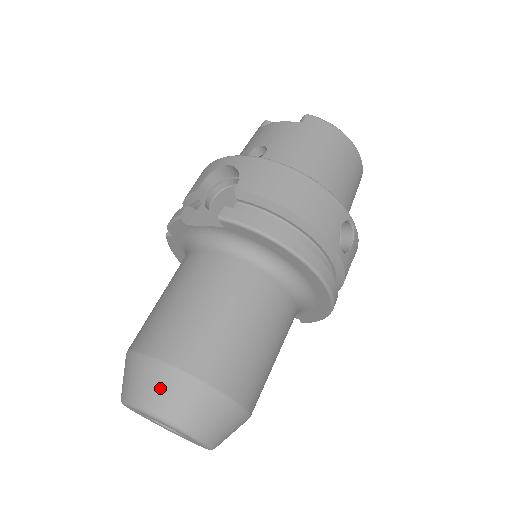
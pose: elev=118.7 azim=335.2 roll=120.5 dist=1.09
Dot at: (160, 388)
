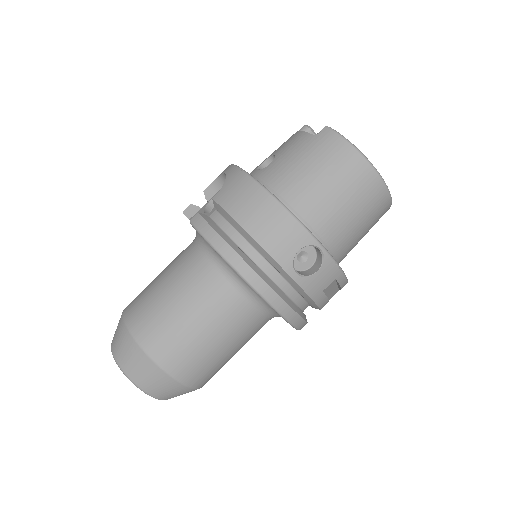
Dot at: (120, 342)
